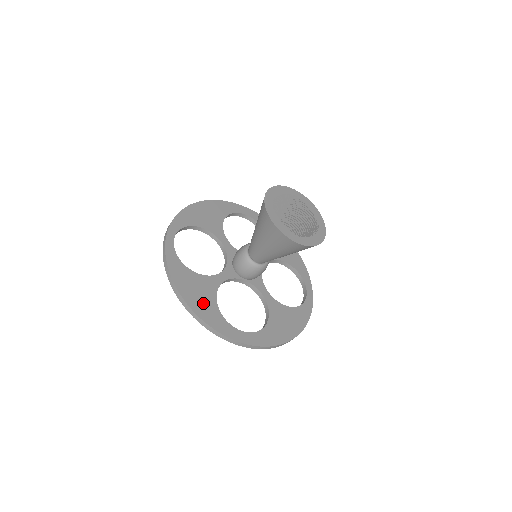
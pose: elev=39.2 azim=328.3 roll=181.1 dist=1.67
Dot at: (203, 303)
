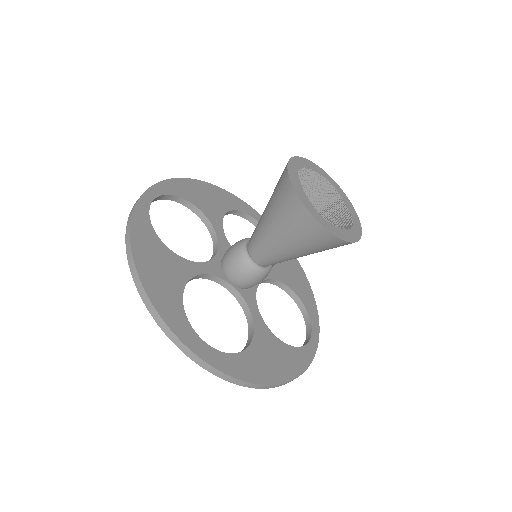
Dot at: (163, 285)
